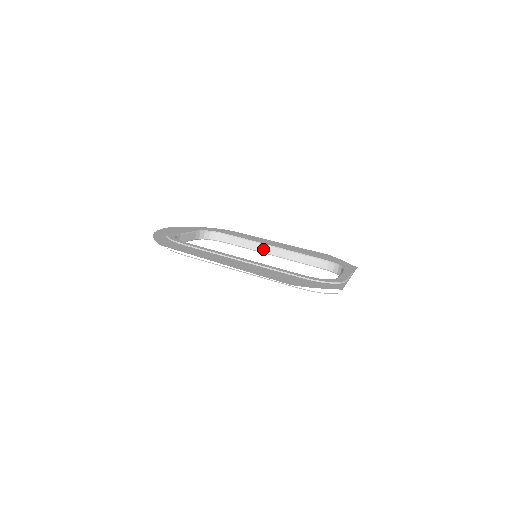
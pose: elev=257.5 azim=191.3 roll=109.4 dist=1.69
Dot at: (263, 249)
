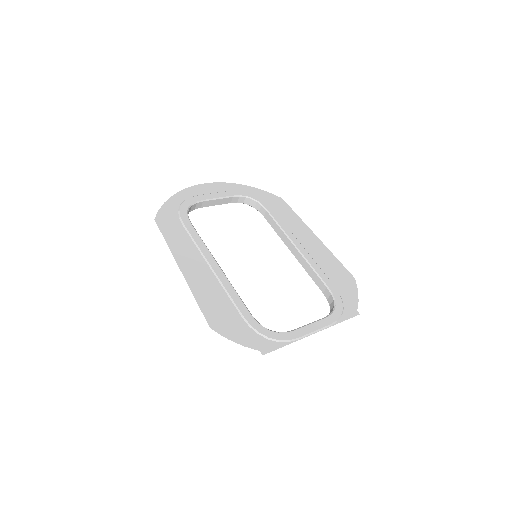
Dot at: (287, 242)
